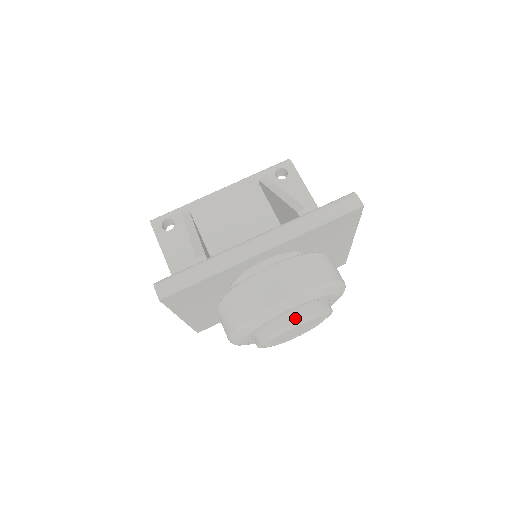
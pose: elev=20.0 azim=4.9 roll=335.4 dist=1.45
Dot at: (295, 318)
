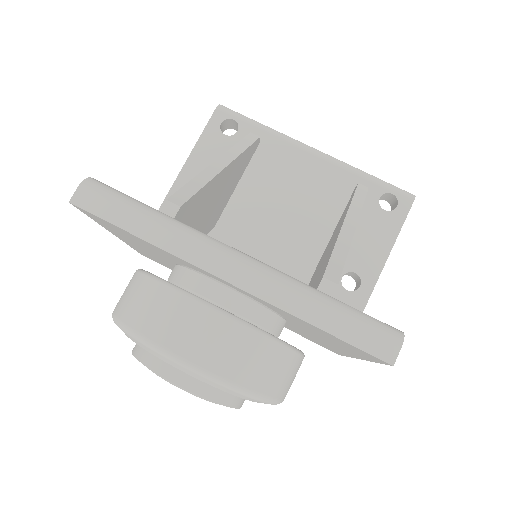
Dot at: (180, 381)
